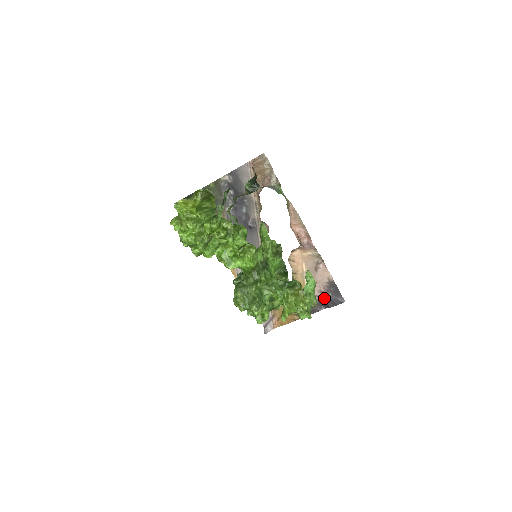
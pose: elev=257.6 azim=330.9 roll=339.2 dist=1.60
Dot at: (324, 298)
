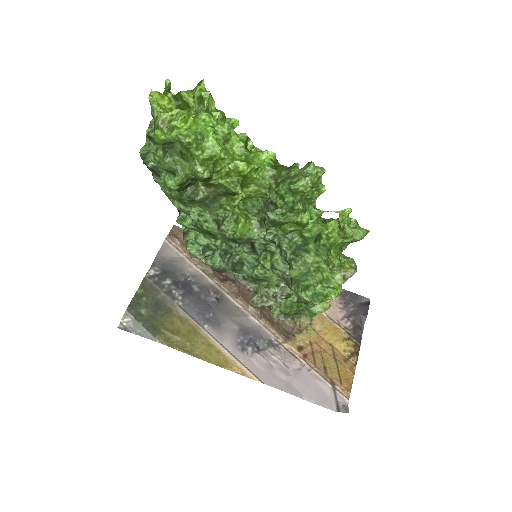
Dot at: (351, 313)
